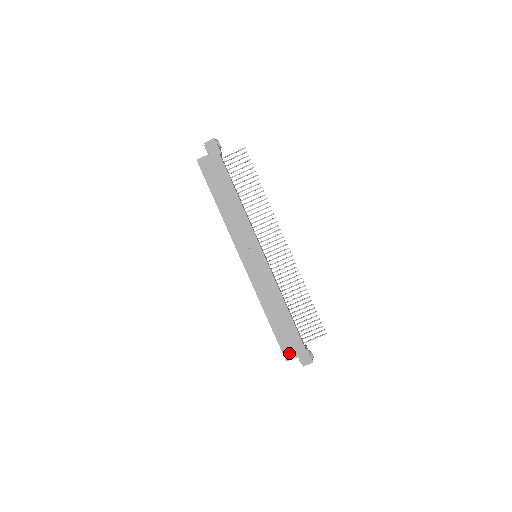
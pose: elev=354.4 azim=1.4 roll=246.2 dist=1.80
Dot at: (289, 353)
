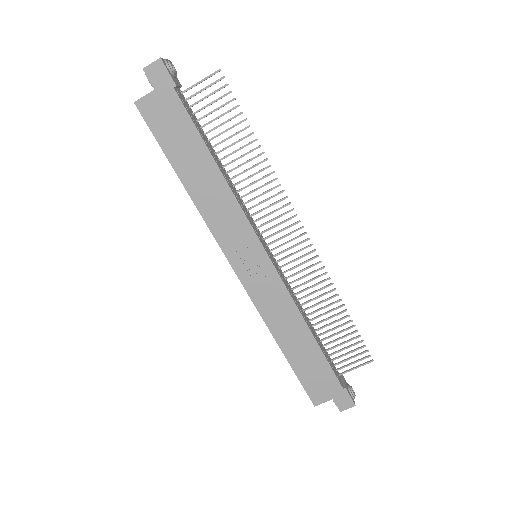
Dot at: (318, 395)
